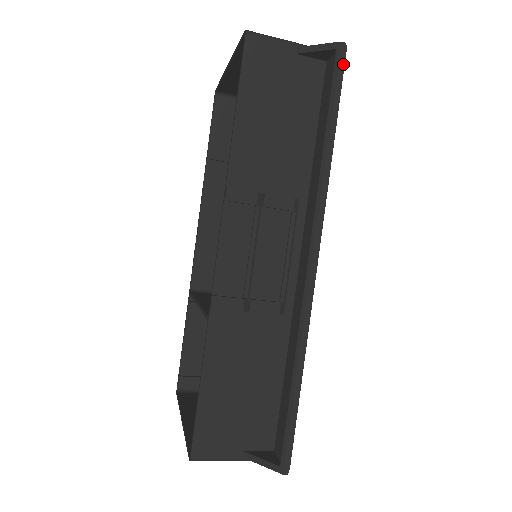
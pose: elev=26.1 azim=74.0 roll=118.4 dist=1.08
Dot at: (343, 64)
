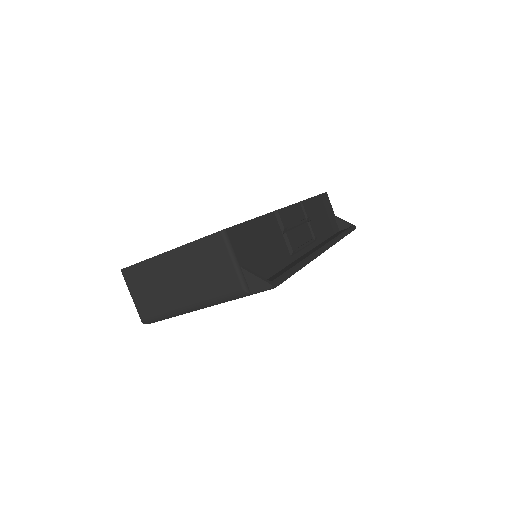
Dot at: (353, 230)
